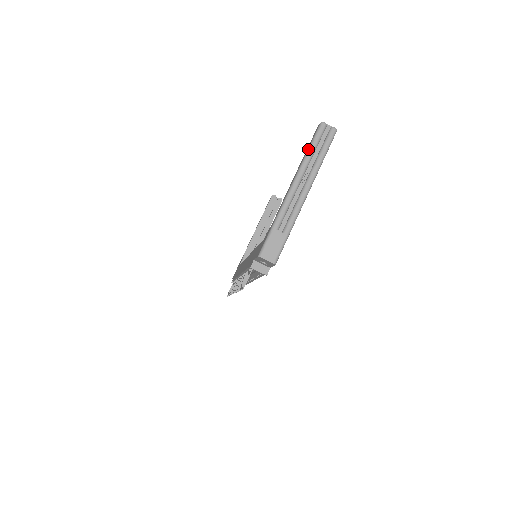
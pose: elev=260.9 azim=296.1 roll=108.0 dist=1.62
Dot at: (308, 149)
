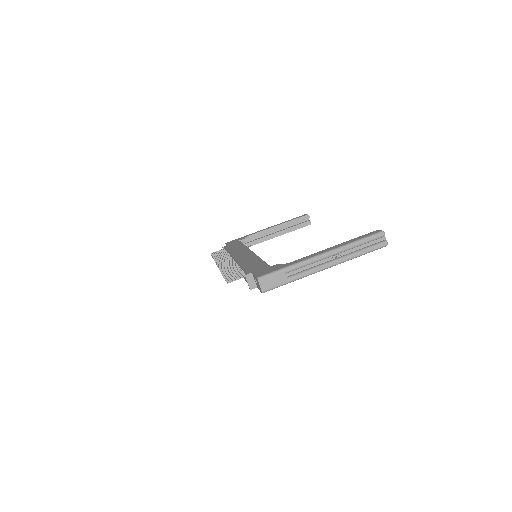
Dot at: (357, 240)
